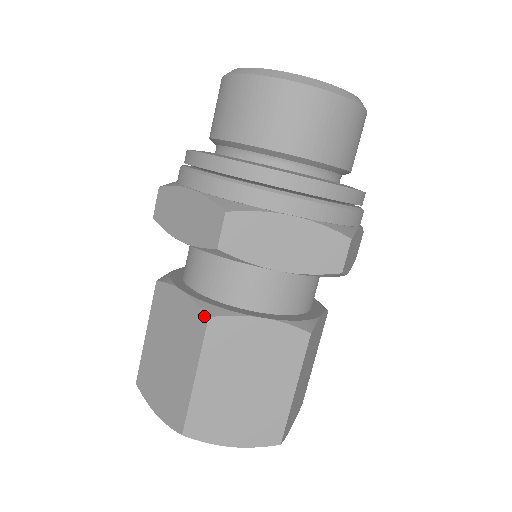
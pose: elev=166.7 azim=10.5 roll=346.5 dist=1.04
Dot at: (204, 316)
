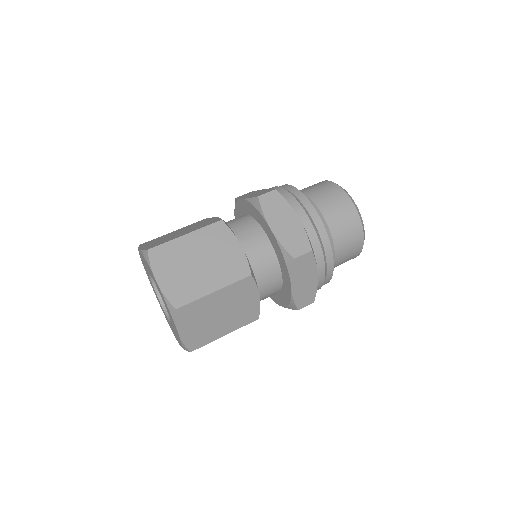
Dot at: (220, 220)
